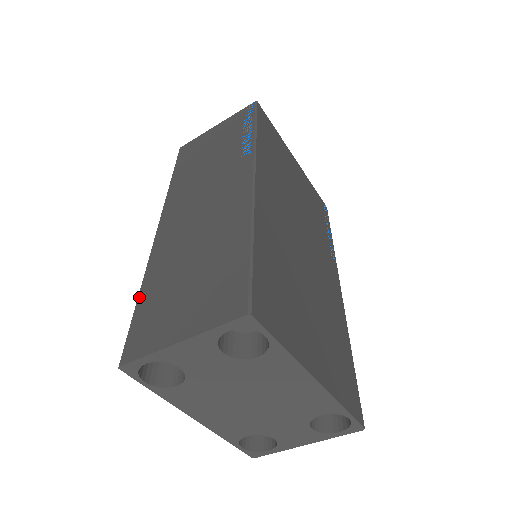
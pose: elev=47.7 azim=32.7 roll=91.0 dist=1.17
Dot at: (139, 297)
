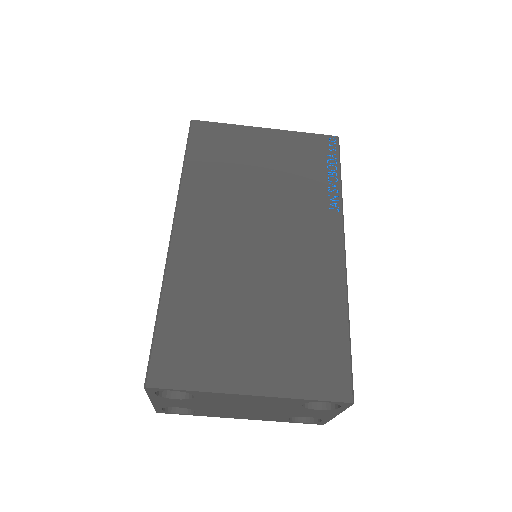
Dot at: occluded
